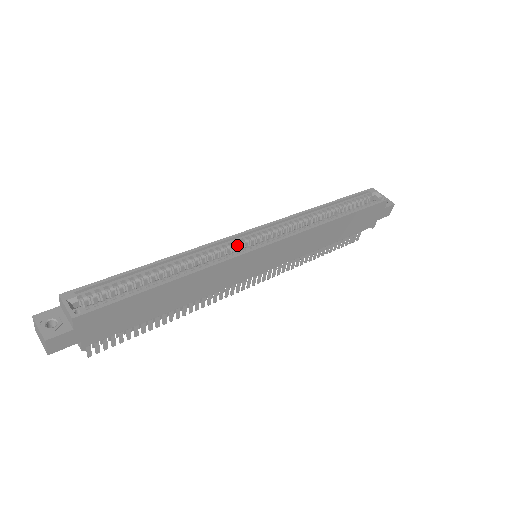
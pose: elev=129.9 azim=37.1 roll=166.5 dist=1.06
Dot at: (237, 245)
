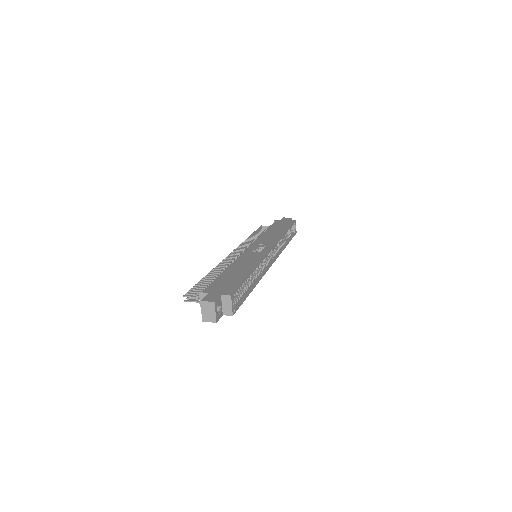
Dot at: occluded
